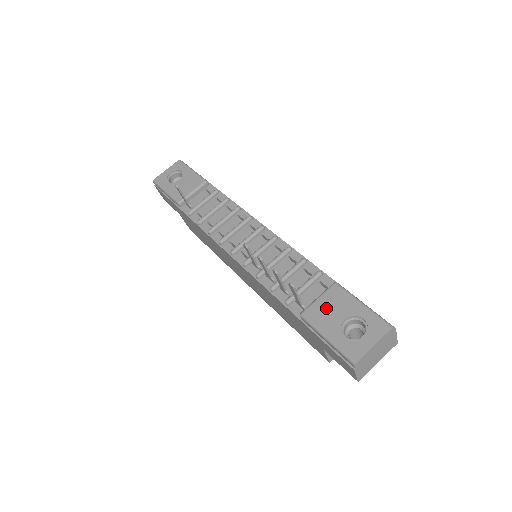
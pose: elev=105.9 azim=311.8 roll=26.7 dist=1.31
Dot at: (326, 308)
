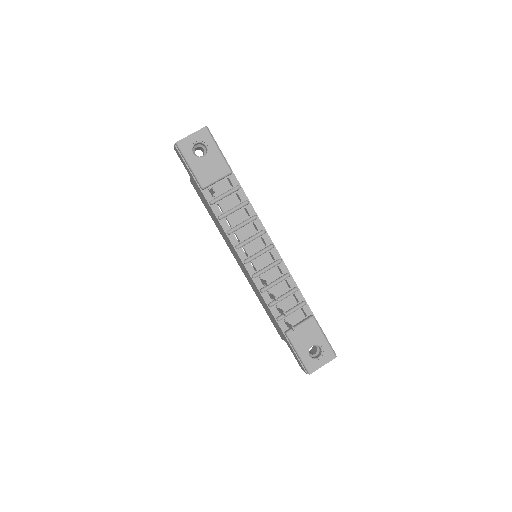
Dot at: (303, 334)
